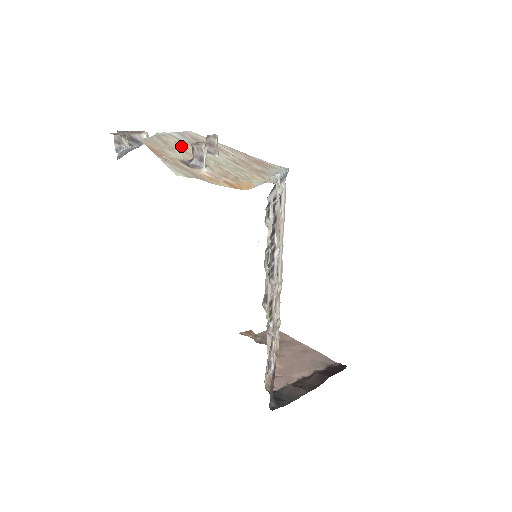
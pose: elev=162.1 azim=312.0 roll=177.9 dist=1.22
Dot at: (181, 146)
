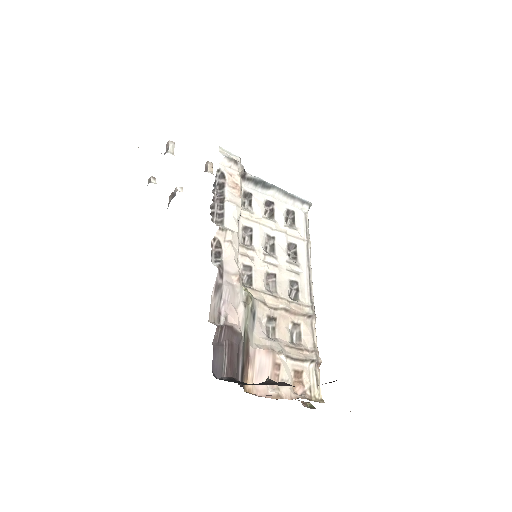
Dot at: occluded
